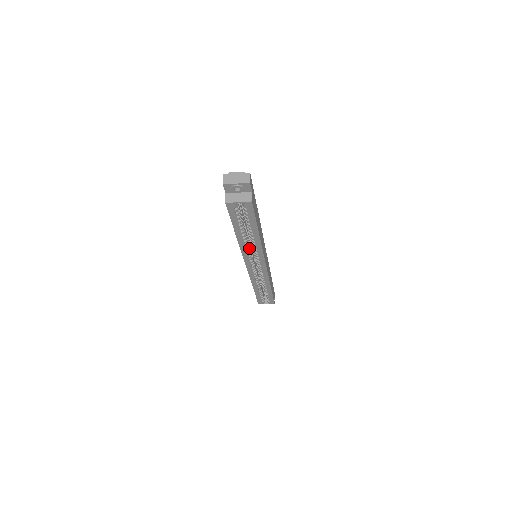
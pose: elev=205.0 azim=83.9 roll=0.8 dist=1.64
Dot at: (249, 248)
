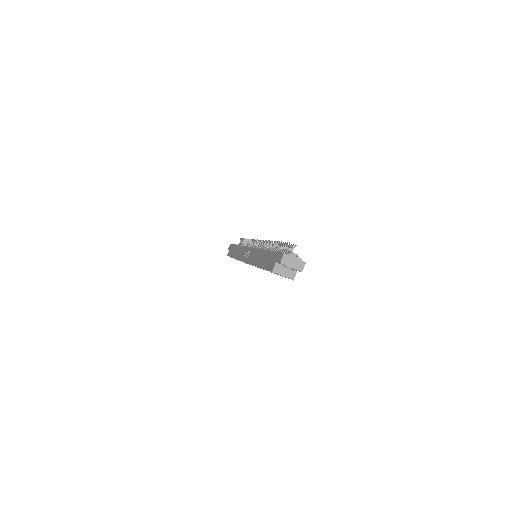
Dot at: occluded
